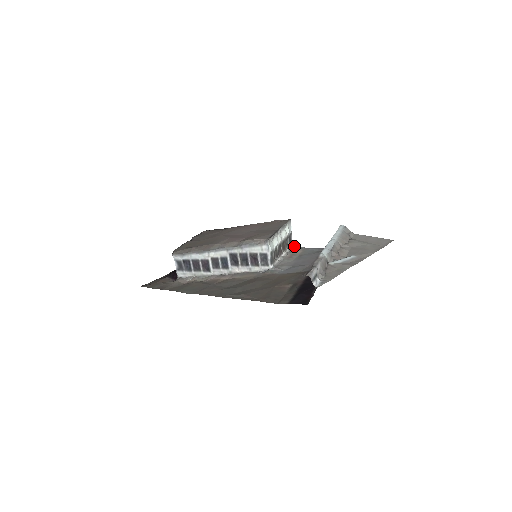
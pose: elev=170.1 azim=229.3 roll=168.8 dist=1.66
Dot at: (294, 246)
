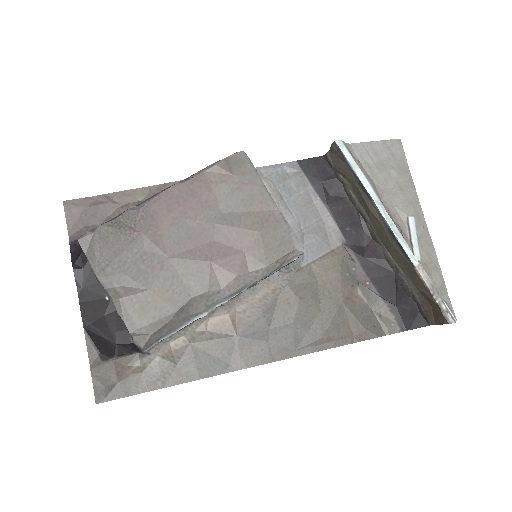
Dot at: occluded
